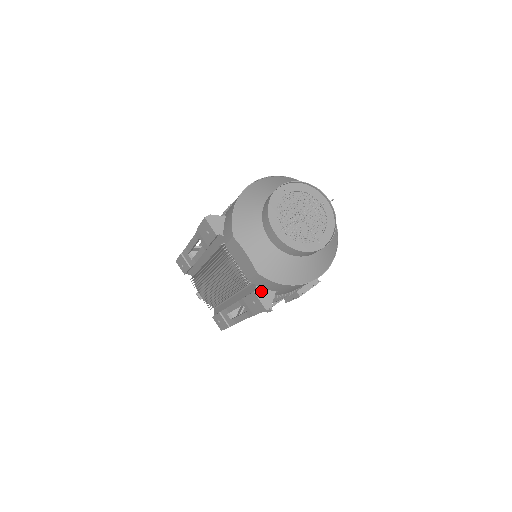
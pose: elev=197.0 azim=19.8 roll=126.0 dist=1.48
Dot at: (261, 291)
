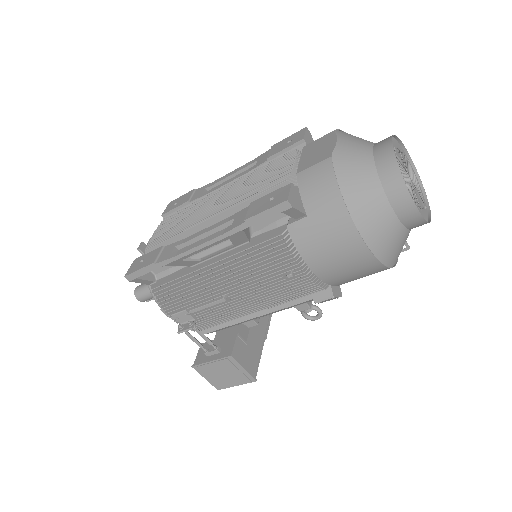
Dot at: (297, 193)
